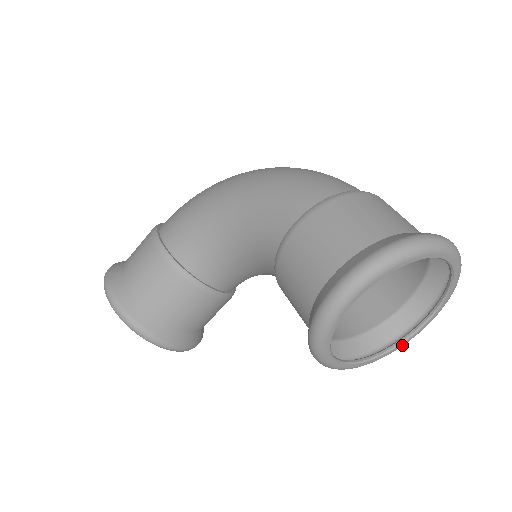
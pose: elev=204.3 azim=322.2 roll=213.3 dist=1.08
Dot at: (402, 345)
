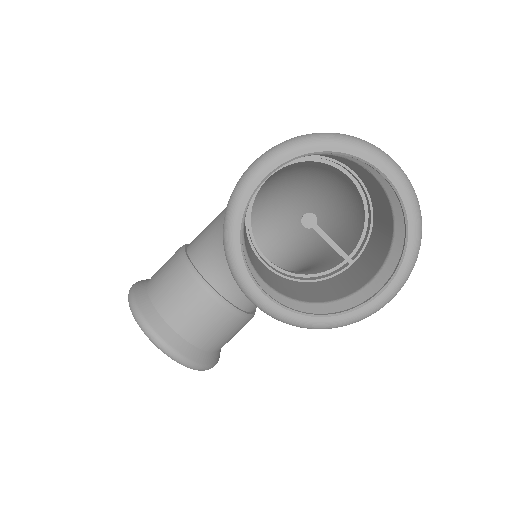
Dot at: (360, 313)
